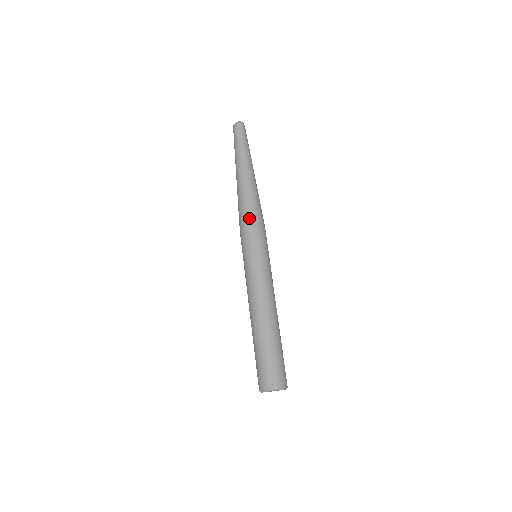
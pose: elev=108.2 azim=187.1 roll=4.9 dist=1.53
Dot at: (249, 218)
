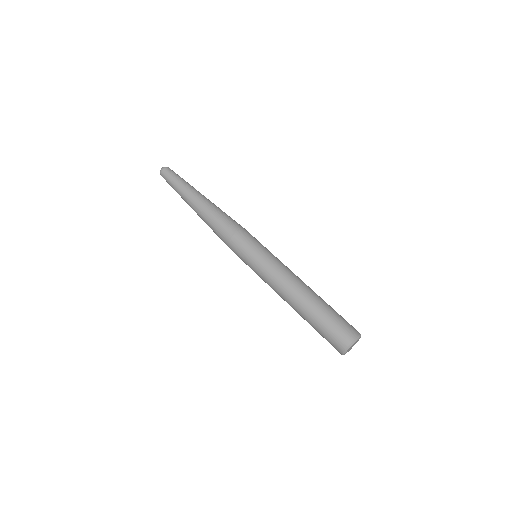
Dot at: (226, 234)
